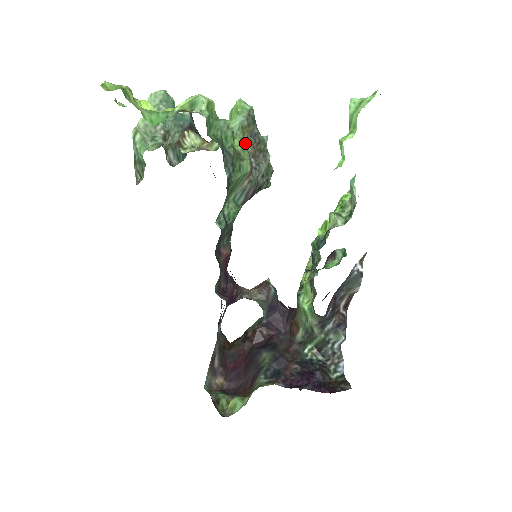
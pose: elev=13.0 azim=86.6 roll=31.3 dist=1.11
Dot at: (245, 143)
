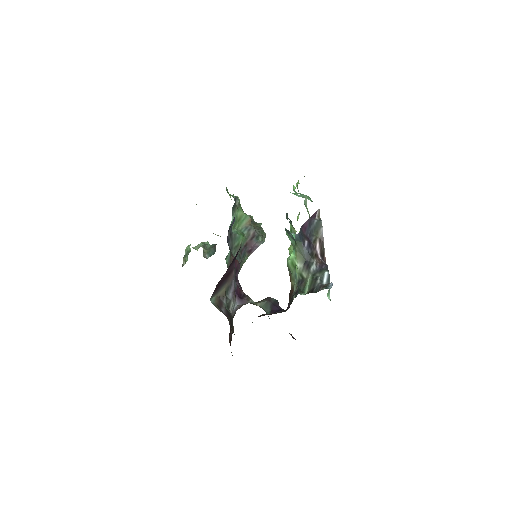
Dot at: occluded
